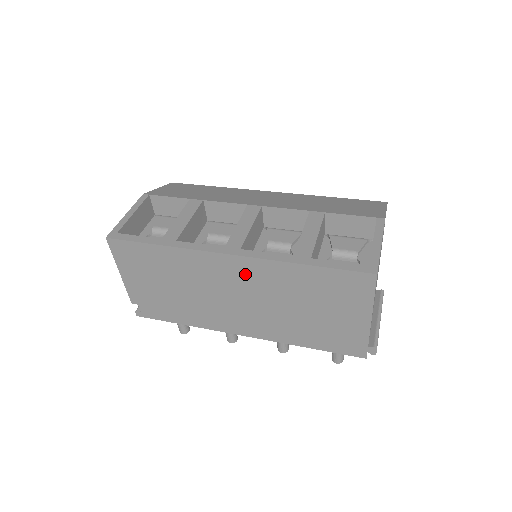
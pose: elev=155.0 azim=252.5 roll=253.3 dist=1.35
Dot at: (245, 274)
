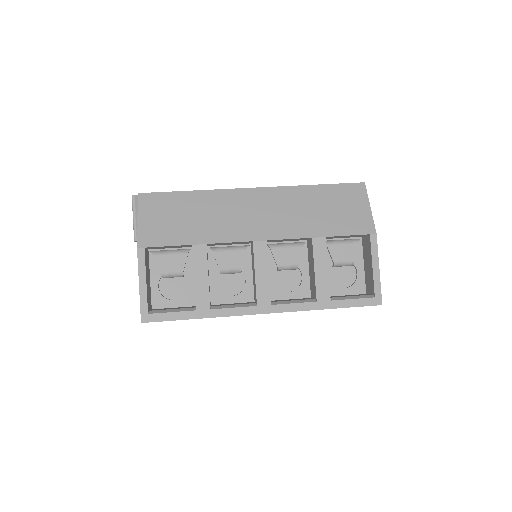
Dot at: occluded
